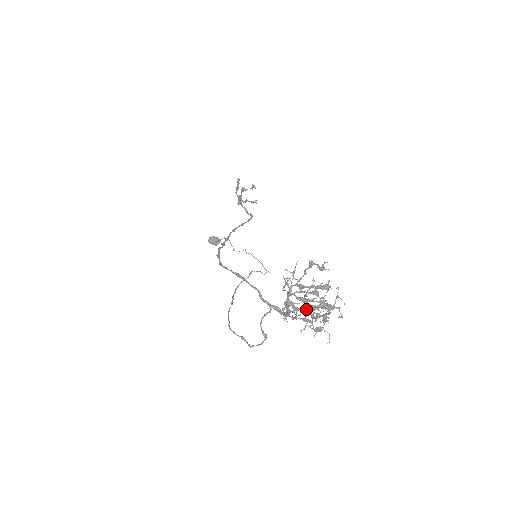
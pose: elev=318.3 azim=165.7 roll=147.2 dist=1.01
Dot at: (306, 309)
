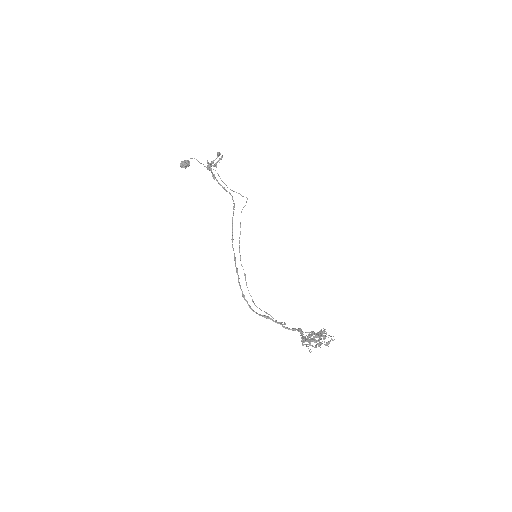
Dot at: (316, 347)
